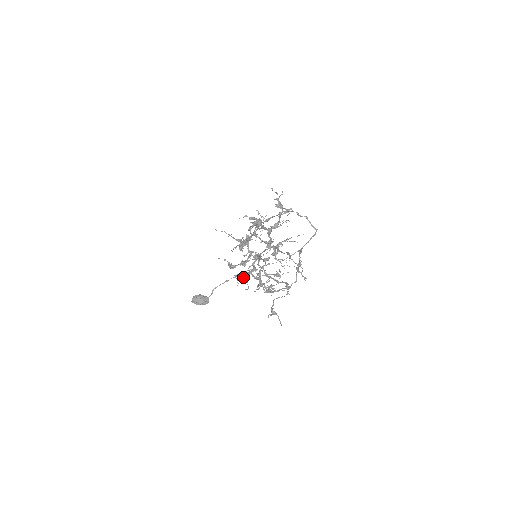
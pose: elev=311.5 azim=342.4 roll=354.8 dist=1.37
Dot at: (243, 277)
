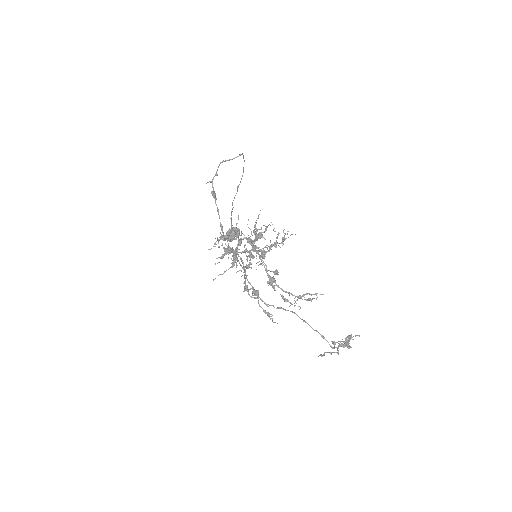
Dot at: occluded
